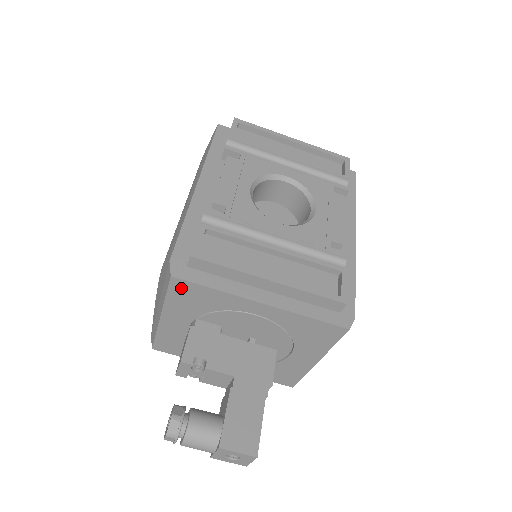
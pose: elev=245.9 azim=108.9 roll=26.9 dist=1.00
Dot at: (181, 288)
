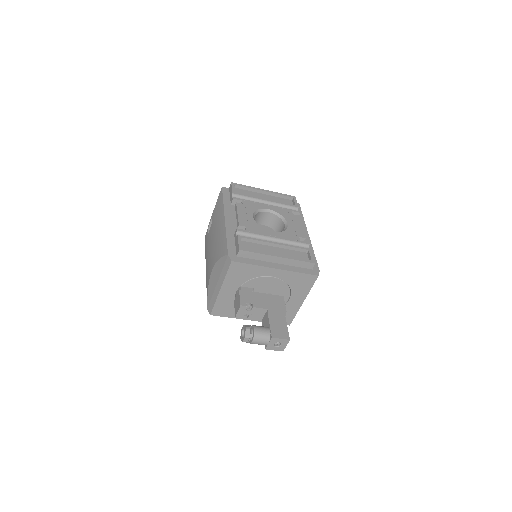
Dot at: (235, 268)
